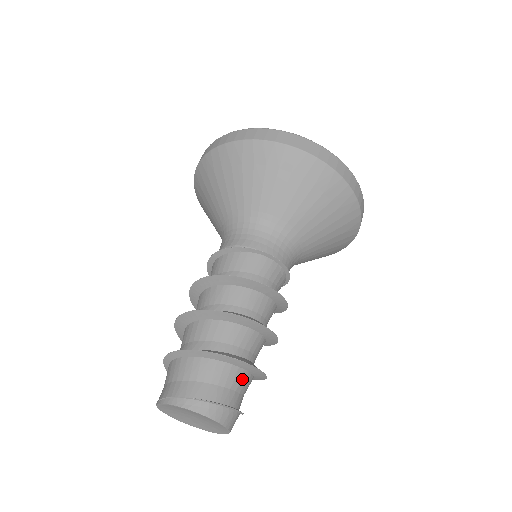
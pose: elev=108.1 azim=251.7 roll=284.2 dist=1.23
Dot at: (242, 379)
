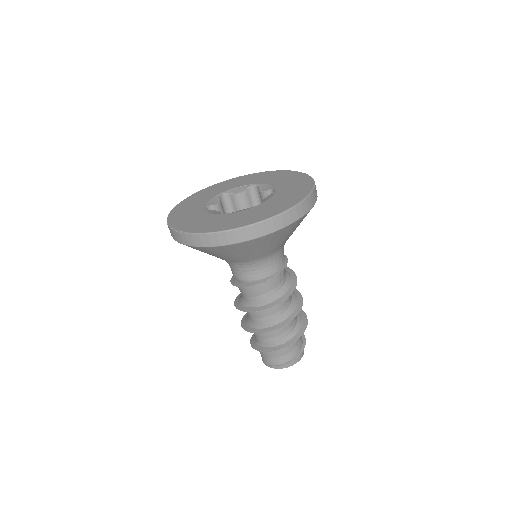
Dot at: occluded
